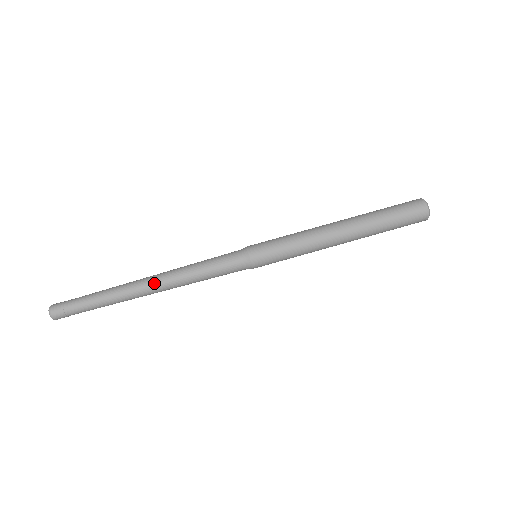
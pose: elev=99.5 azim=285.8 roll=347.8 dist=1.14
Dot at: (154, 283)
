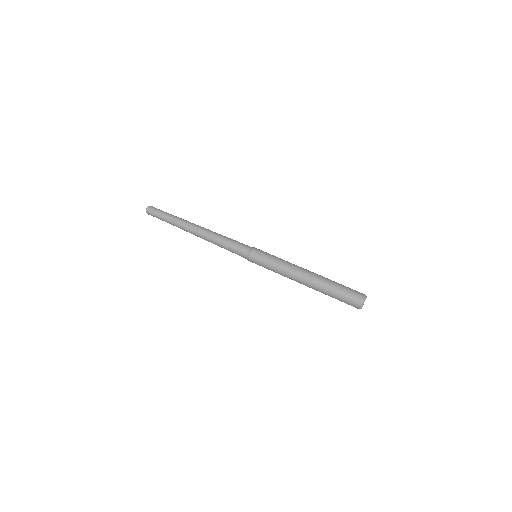
Dot at: (199, 230)
